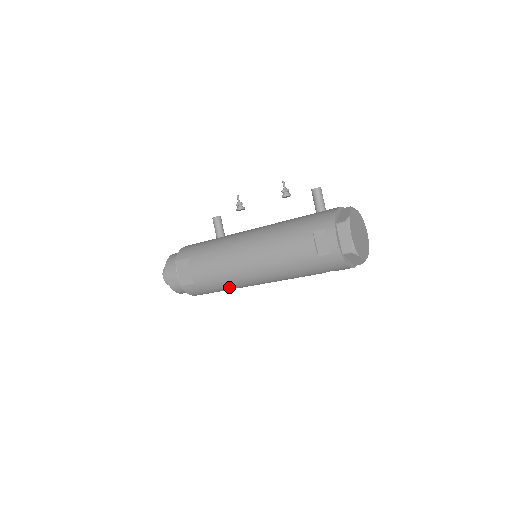
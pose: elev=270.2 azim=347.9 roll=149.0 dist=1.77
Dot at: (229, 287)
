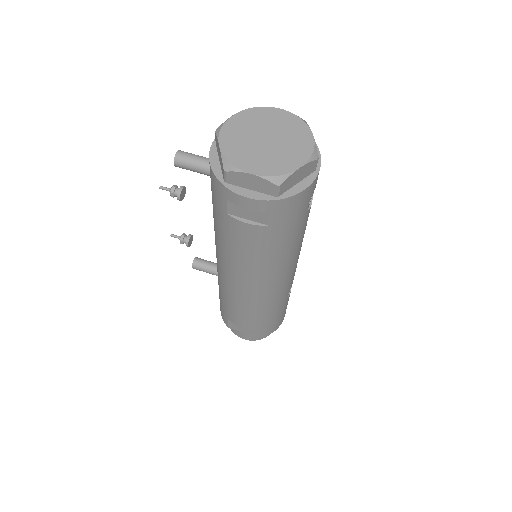
Dot at: (282, 302)
